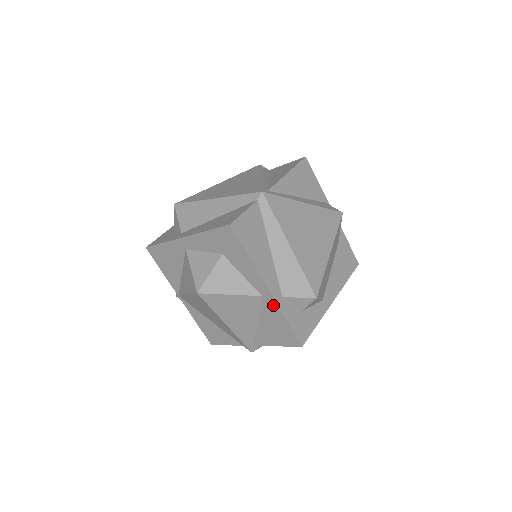
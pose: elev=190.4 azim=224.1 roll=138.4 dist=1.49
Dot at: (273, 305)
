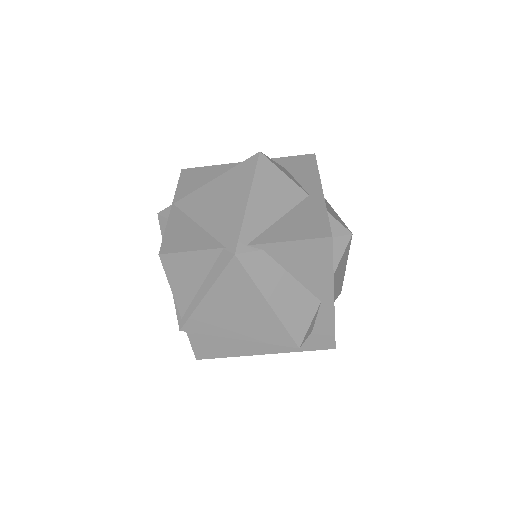
Dot at: (318, 201)
